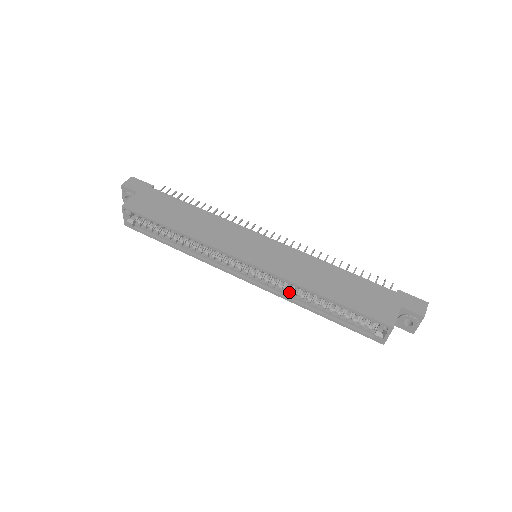
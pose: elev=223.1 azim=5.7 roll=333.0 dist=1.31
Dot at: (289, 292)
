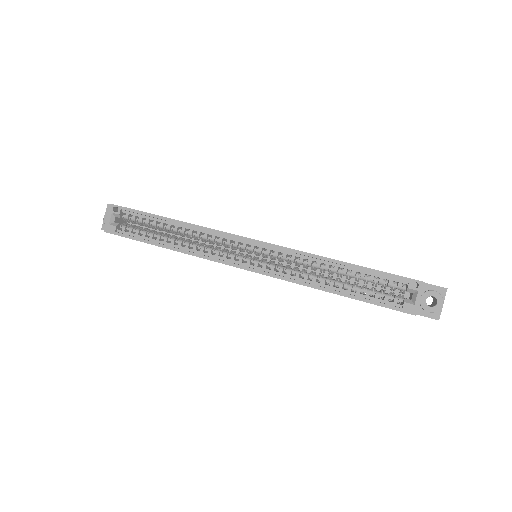
Dot at: (299, 277)
